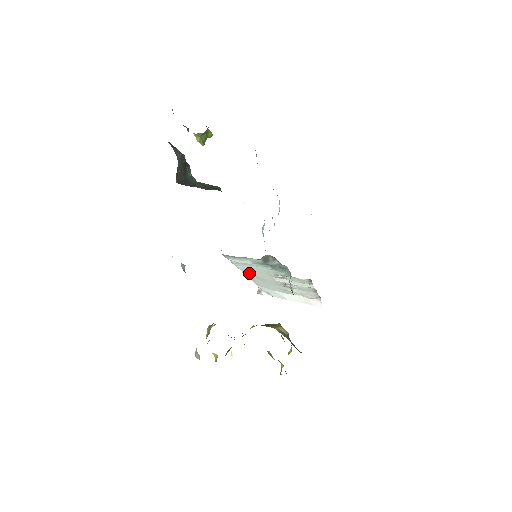
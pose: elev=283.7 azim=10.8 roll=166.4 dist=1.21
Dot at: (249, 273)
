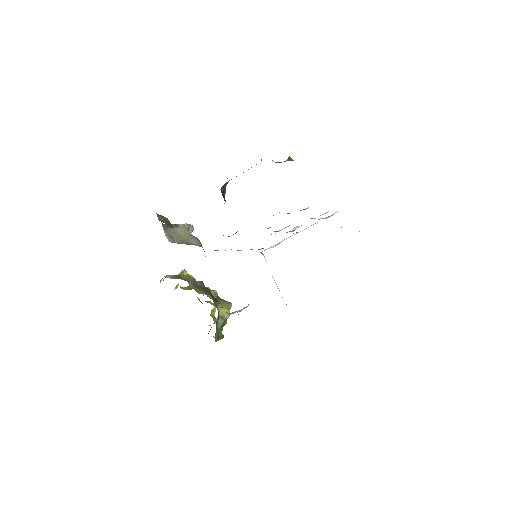
Dot at: occluded
